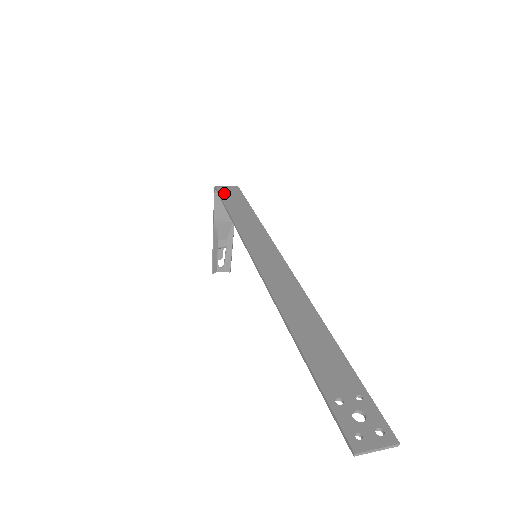
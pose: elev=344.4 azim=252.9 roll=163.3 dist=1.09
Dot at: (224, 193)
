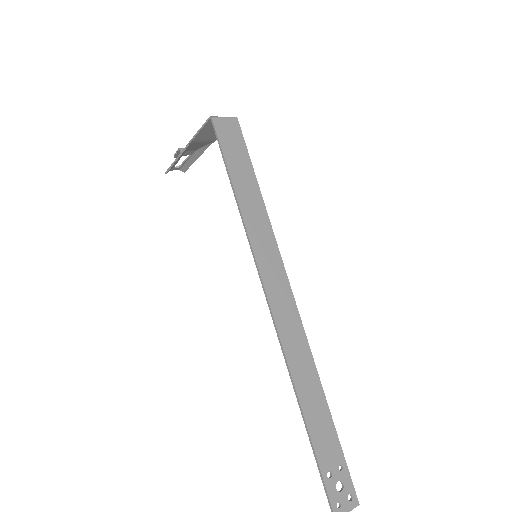
Dot at: (224, 138)
